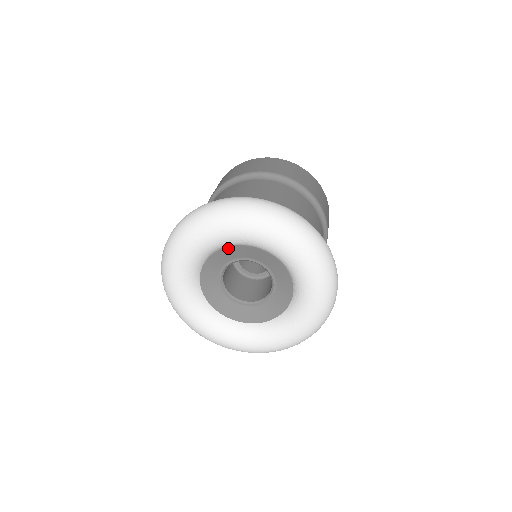
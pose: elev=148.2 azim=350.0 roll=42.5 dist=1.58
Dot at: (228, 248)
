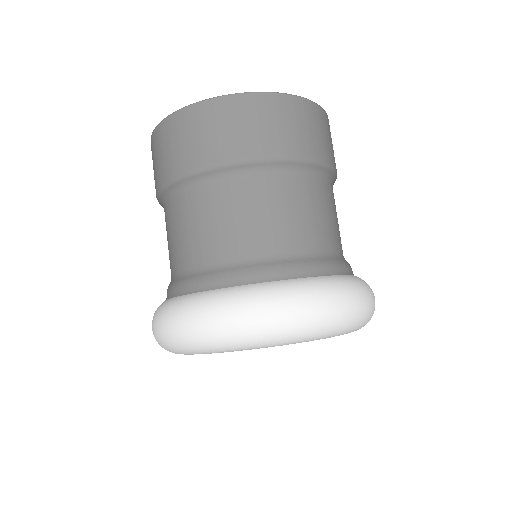
Dot at: occluded
